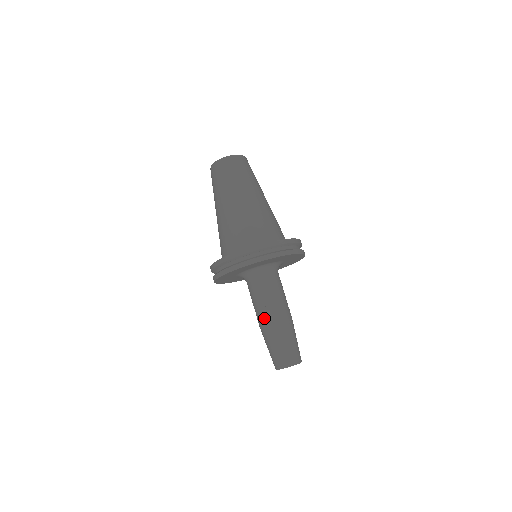
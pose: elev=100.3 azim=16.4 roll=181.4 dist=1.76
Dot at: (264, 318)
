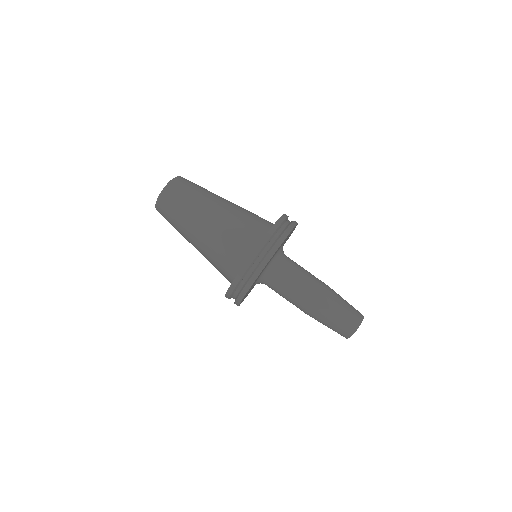
Dot at: (311, 297)
